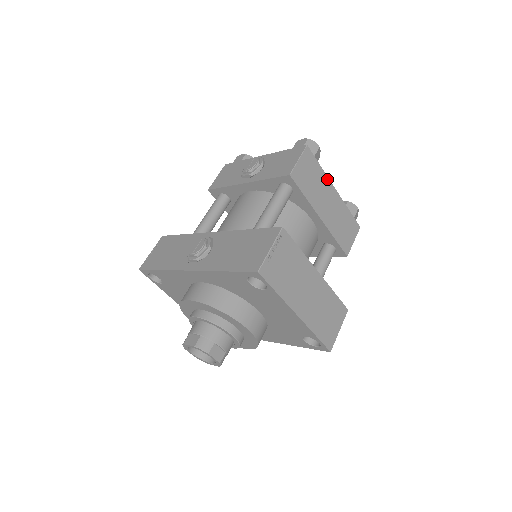
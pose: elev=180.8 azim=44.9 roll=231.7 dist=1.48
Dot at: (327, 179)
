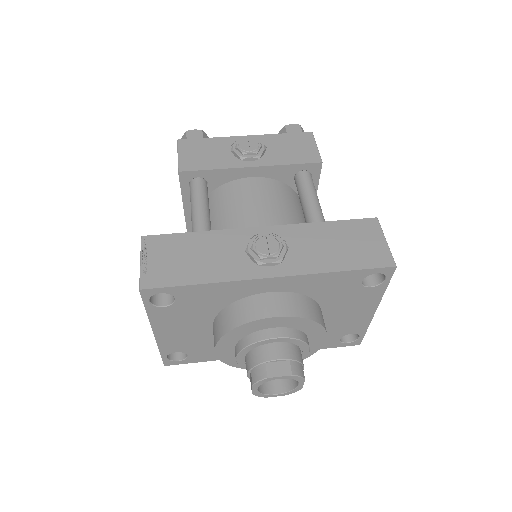
Dot at: occluded
